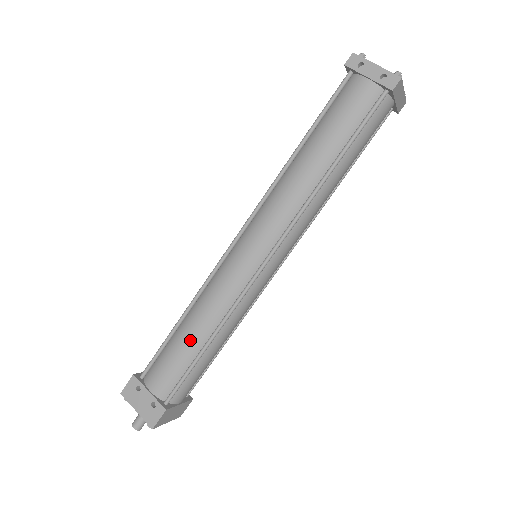
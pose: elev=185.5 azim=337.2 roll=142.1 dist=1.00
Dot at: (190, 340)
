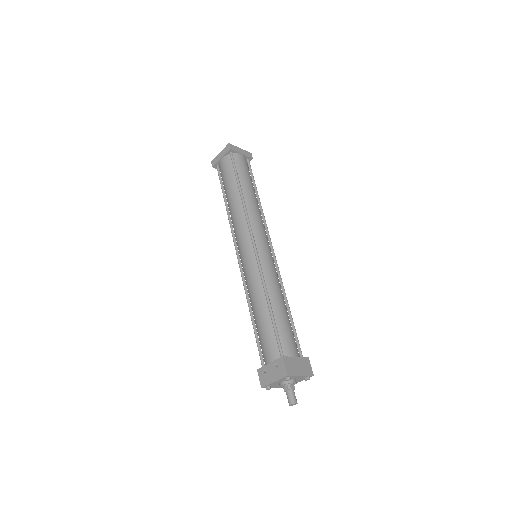
Dot at: (261, 314)
